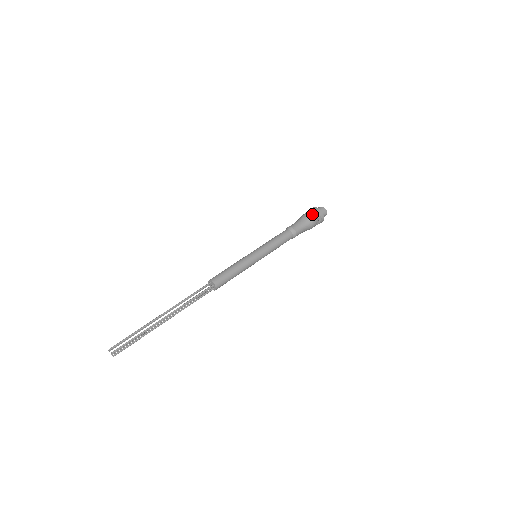
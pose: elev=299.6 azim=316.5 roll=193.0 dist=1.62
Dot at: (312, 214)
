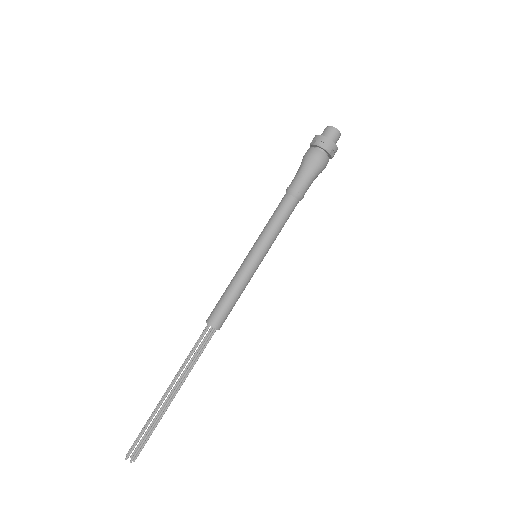
Dot at: (318, 153)
